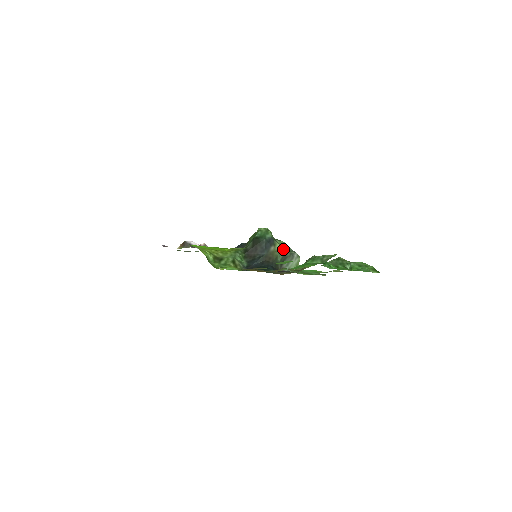
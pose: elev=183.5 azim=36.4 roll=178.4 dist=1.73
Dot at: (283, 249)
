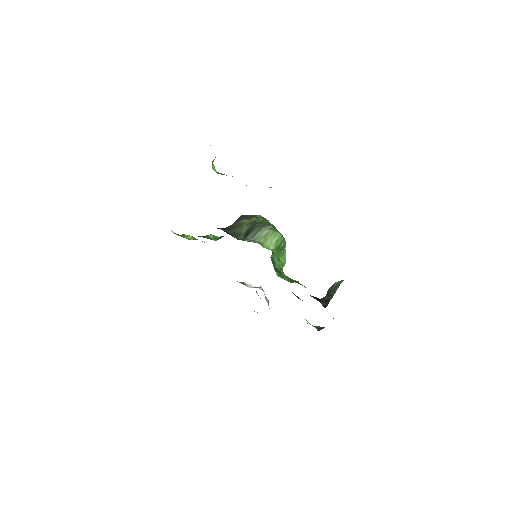
Dot at: (255, 221)
